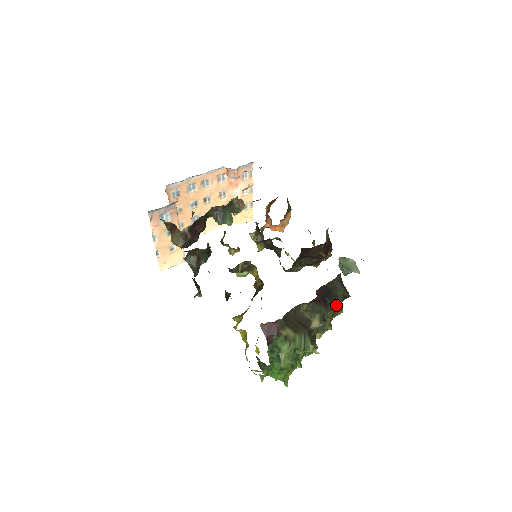
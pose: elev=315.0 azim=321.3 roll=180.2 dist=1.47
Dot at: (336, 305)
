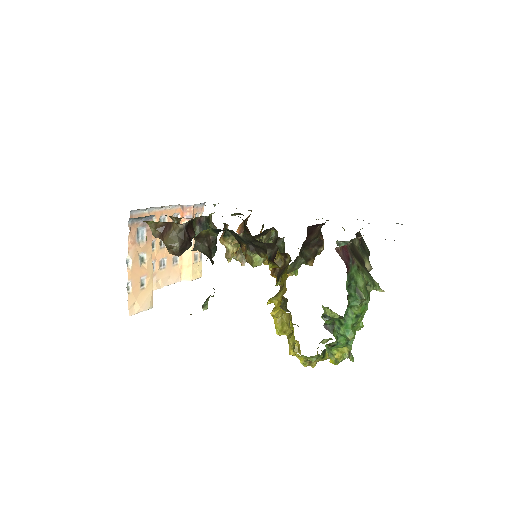
Dot at: occluded
